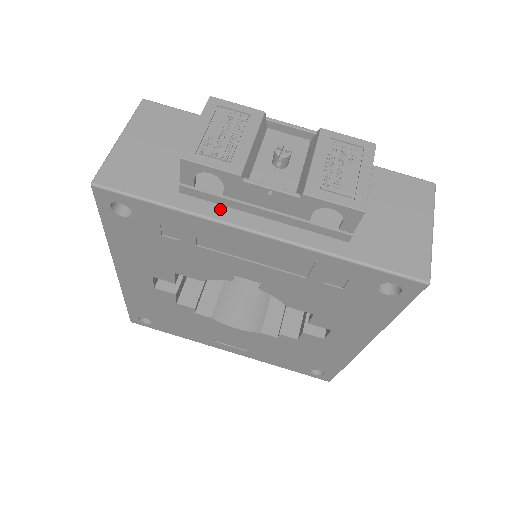
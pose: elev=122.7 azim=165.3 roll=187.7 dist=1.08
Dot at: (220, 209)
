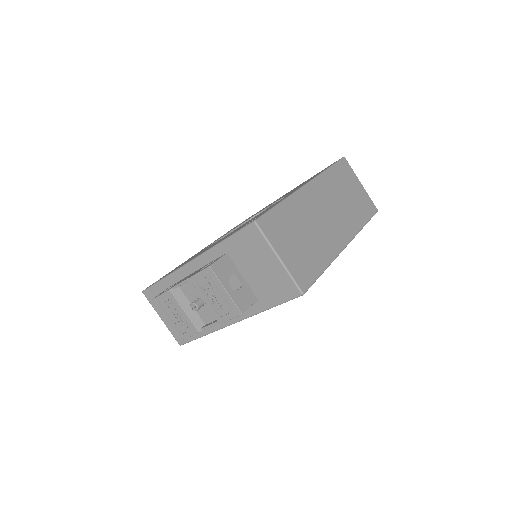
Dot at: occluded
